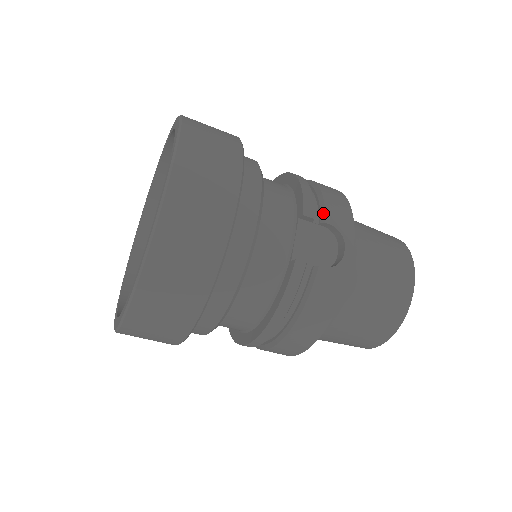
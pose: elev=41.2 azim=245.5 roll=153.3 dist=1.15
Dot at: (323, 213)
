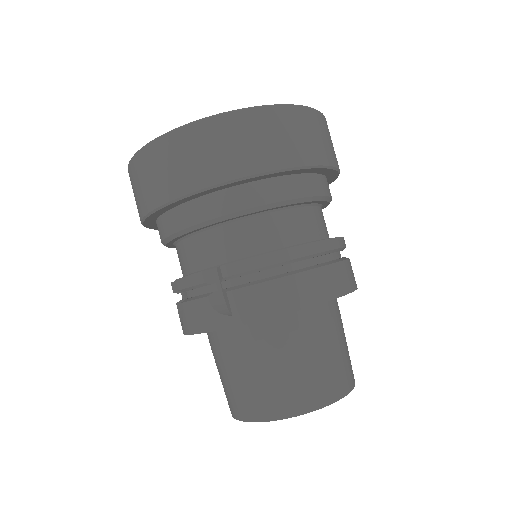
Dot at: occluded
